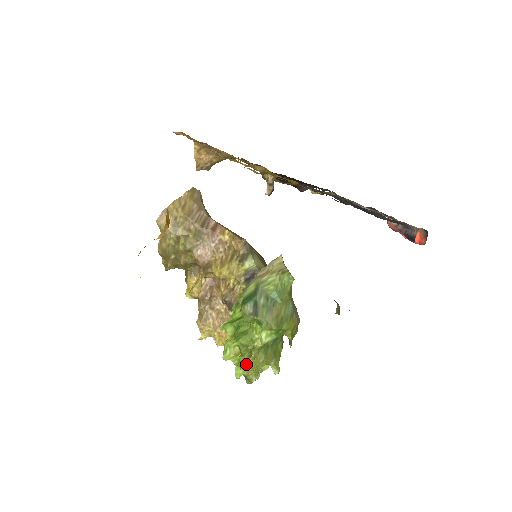
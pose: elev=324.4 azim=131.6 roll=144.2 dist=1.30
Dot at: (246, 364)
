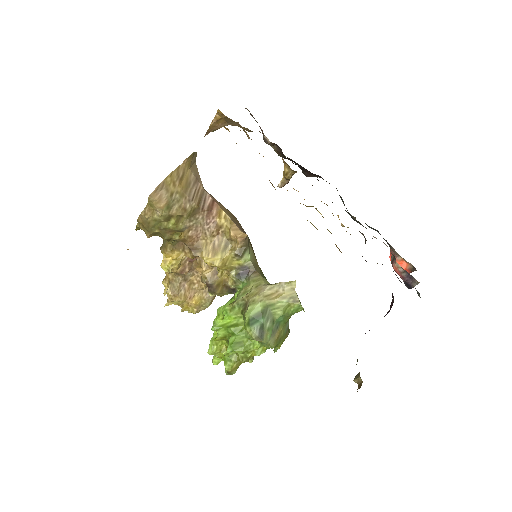
Dot at: (233, 364)
